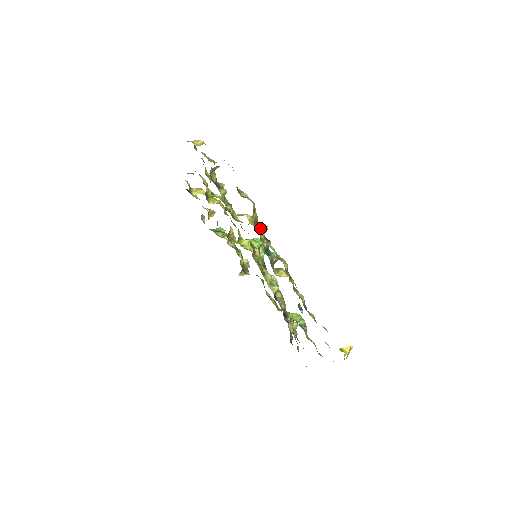
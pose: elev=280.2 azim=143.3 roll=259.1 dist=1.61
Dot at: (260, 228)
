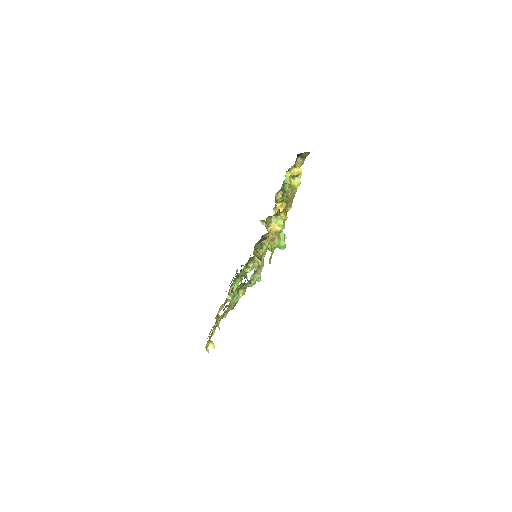
Dot at: occluded
